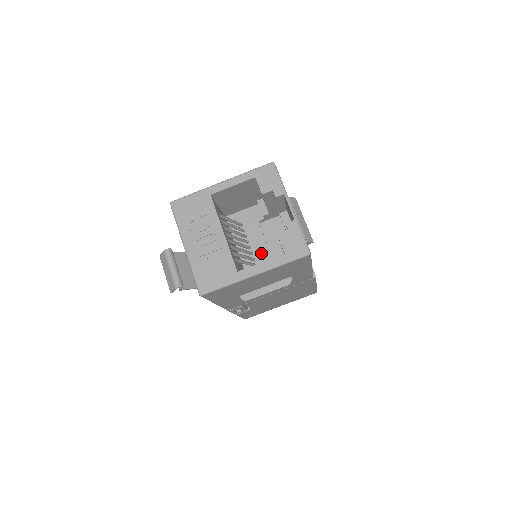
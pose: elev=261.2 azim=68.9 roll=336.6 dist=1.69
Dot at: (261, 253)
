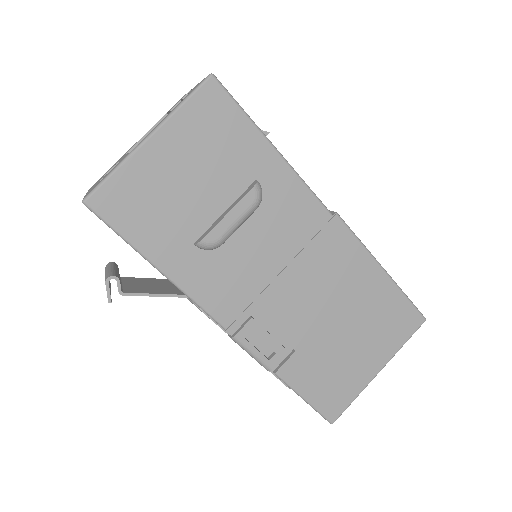
Dot at: occluded
